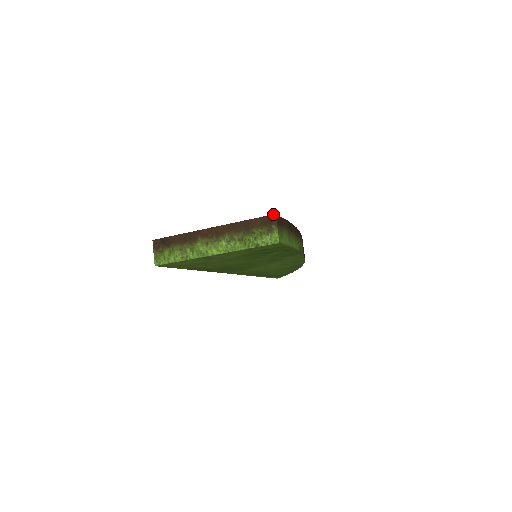
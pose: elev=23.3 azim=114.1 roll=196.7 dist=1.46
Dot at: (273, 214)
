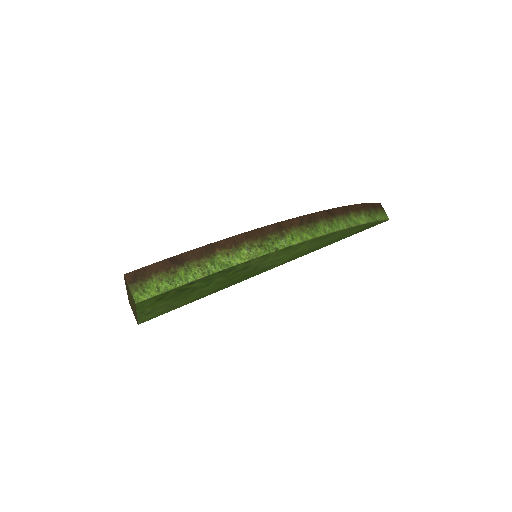
Dot at: occluded
